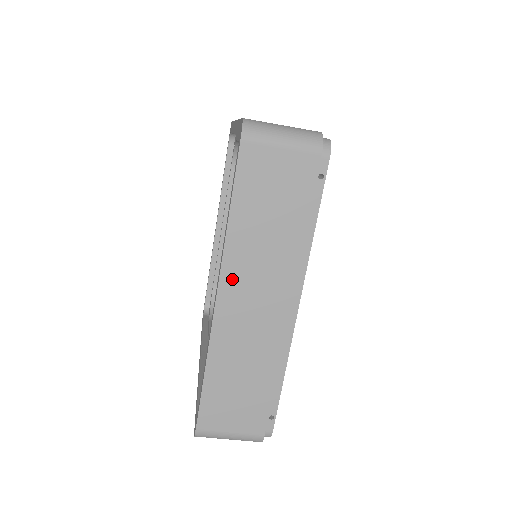
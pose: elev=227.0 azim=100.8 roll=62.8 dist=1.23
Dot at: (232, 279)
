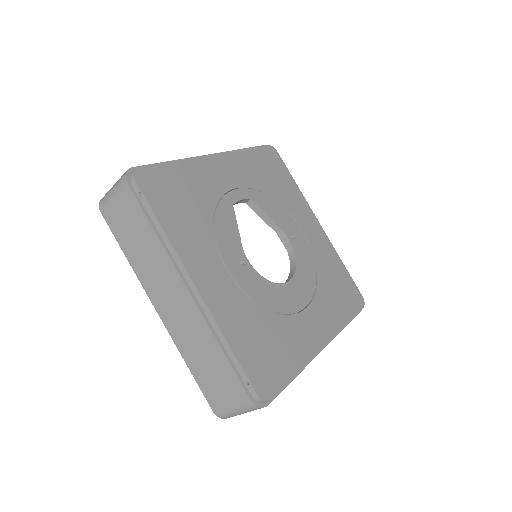
Dot at: (153, 293)
